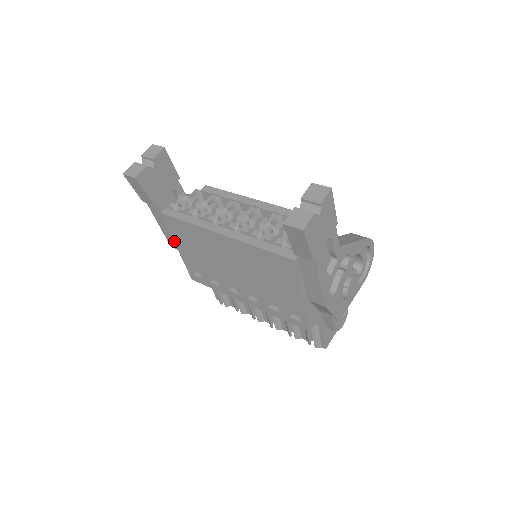
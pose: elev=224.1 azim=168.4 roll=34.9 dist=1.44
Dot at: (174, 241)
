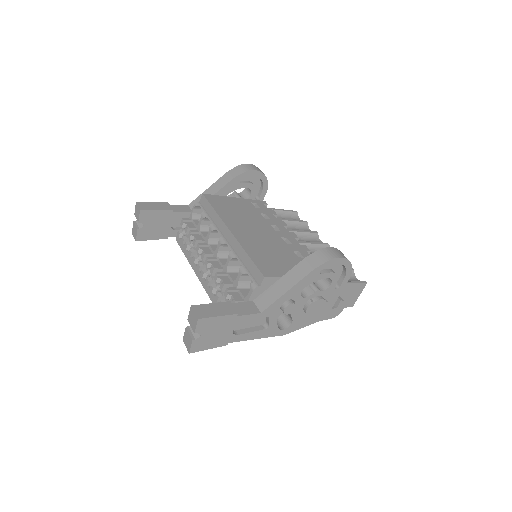
Dot at: occluded
